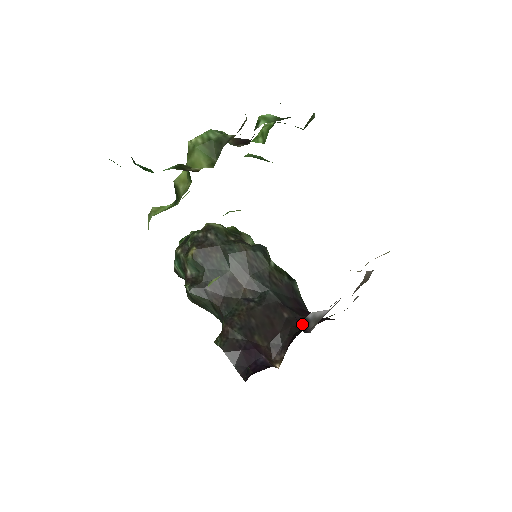
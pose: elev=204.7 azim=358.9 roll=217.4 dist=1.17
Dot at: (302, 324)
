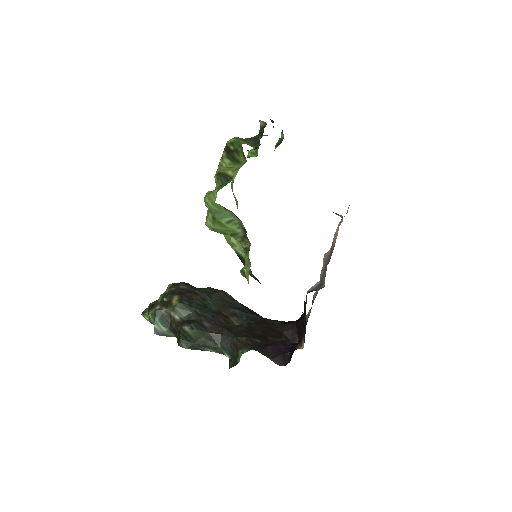
Dot at: occluded
